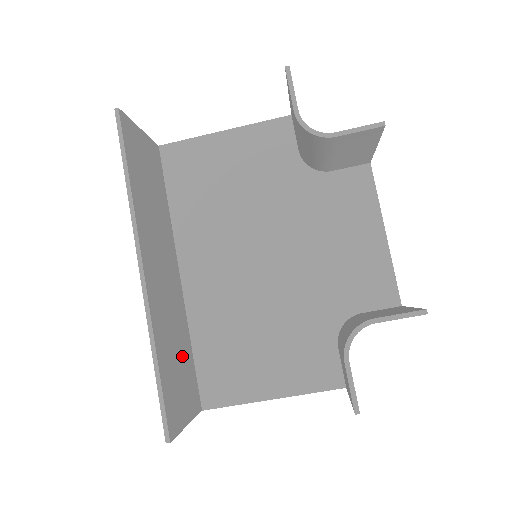
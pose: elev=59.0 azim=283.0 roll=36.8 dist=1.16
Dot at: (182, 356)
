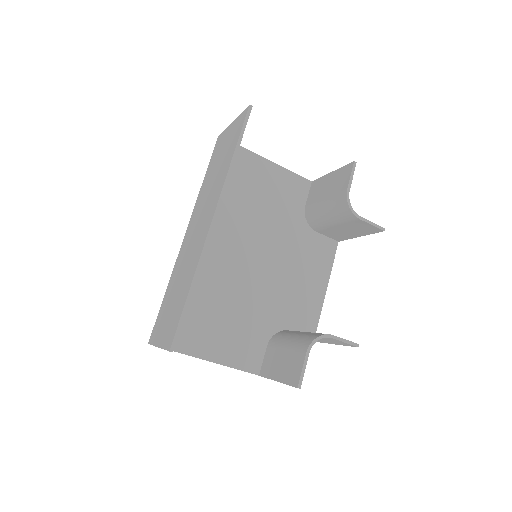
Dot at: occluded
